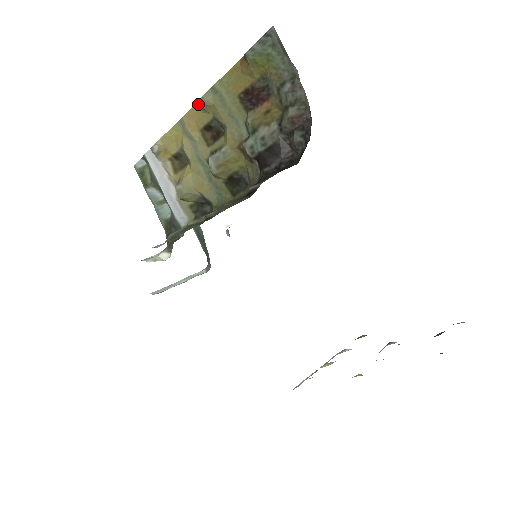
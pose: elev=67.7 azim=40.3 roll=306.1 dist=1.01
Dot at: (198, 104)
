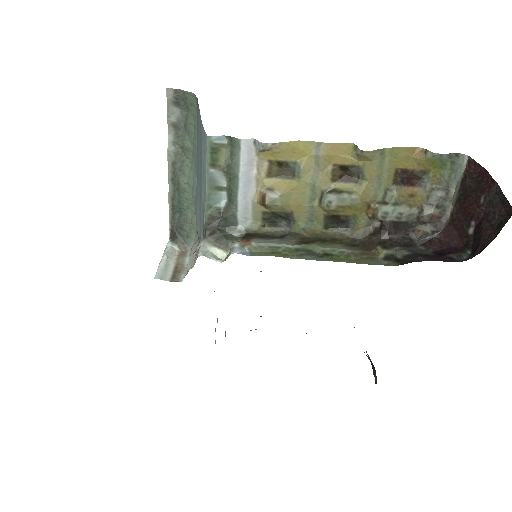
Dot at: (363, 153)
